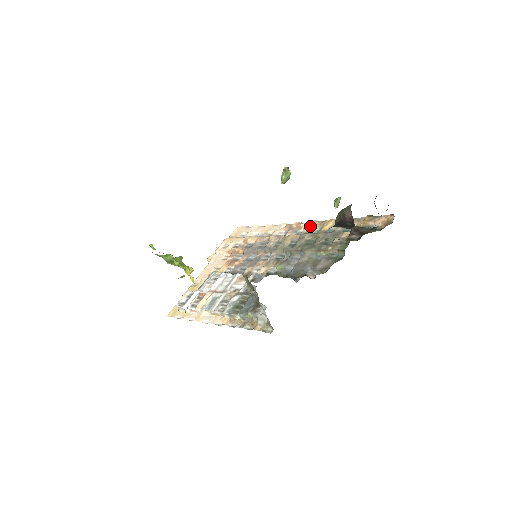
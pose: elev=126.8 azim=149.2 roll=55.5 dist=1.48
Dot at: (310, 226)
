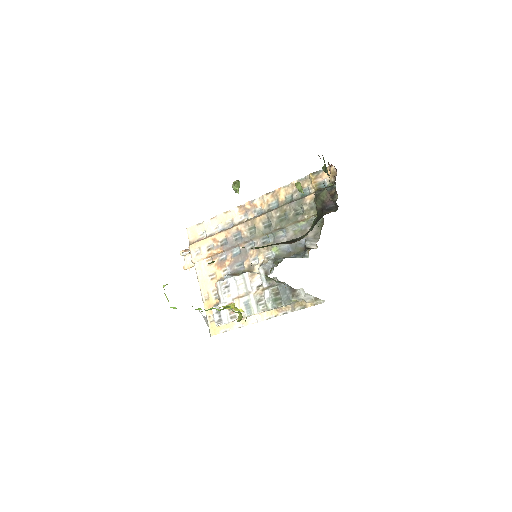
Dot at: (265, 202)
